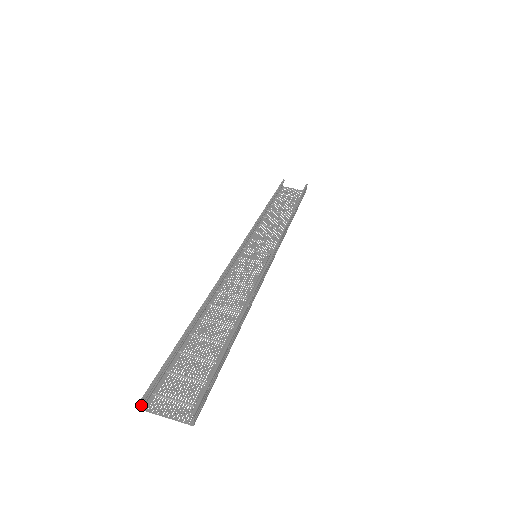
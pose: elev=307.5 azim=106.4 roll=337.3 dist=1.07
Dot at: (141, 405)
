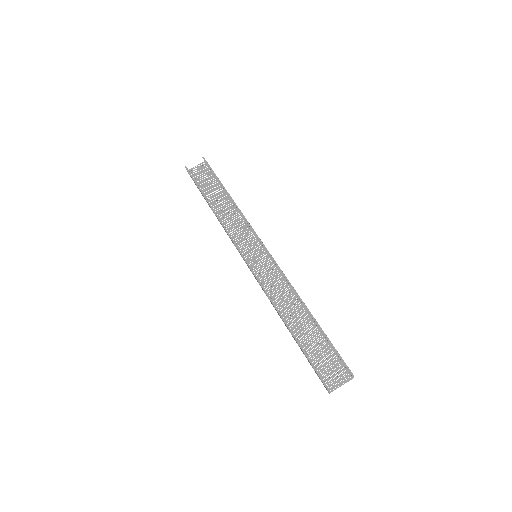
Dot at: (329, 393)
